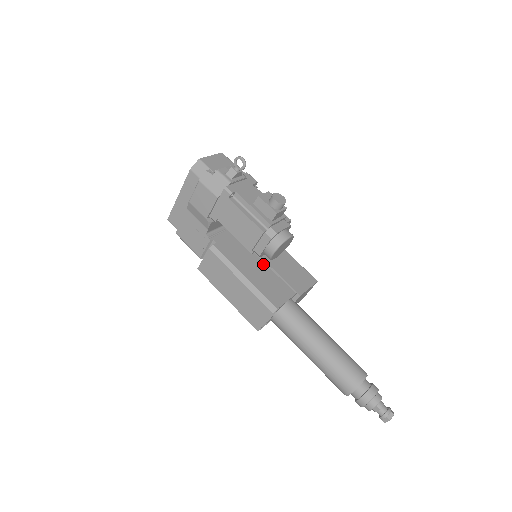
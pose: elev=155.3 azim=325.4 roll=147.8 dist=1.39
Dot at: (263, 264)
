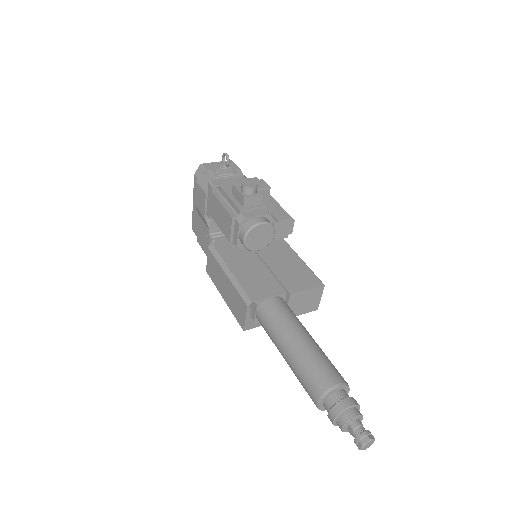
Dot at: (261, 263)
